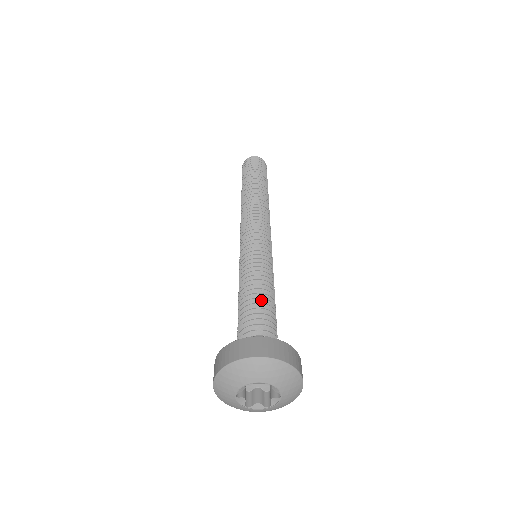
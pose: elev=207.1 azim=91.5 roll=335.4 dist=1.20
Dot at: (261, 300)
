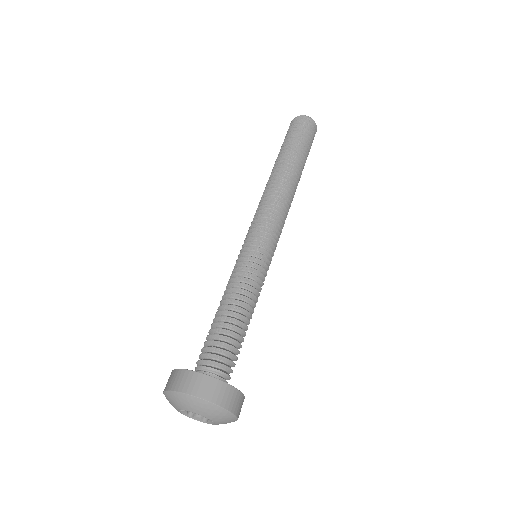
Dot at: (218, 318)
